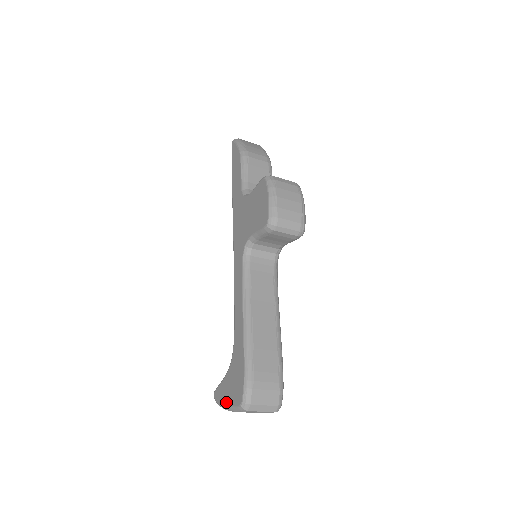
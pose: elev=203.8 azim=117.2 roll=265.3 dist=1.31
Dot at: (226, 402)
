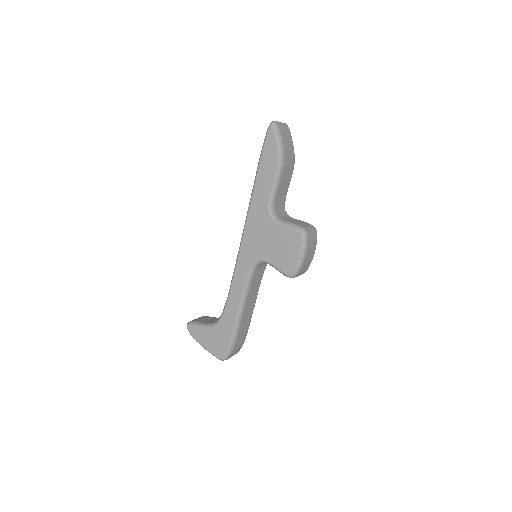
Dot at: (203, 344)
